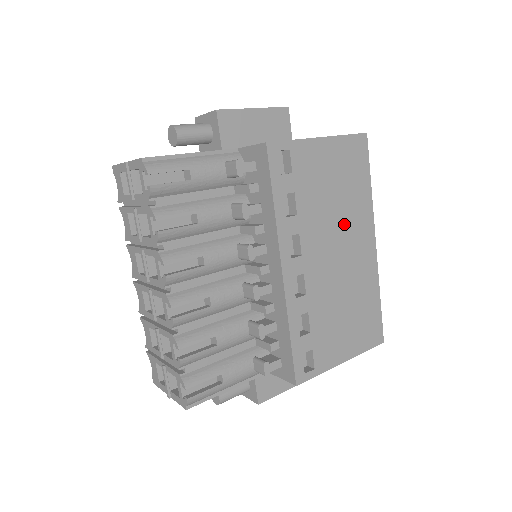
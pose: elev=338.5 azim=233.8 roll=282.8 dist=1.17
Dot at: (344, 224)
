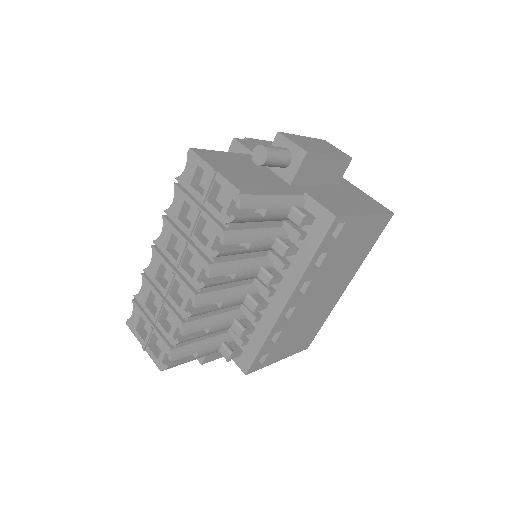
Dot at: (339, 275)
